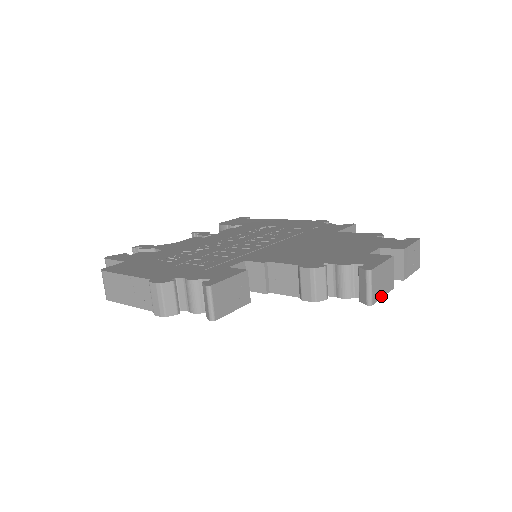
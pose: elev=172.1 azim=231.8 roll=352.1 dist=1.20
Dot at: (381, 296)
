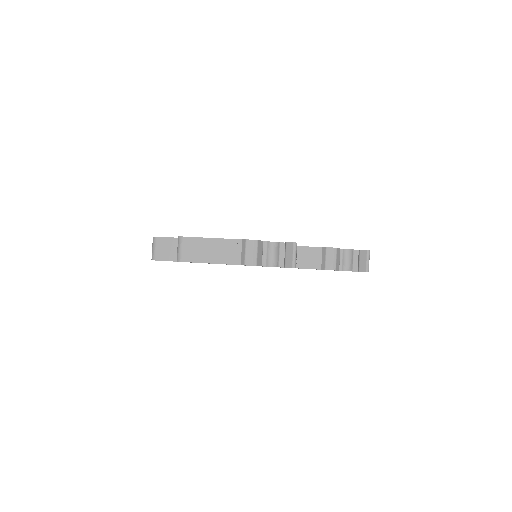
Dot at: occluded
